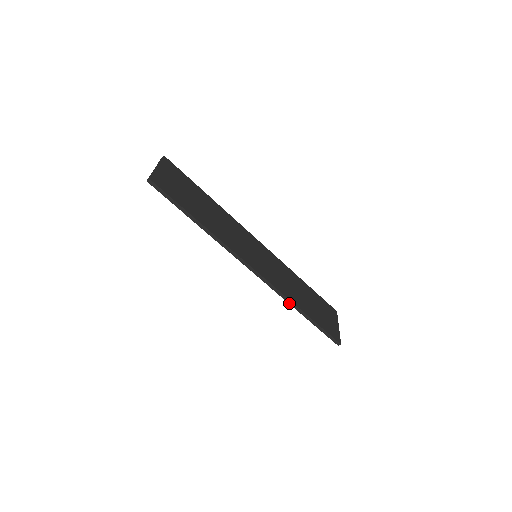
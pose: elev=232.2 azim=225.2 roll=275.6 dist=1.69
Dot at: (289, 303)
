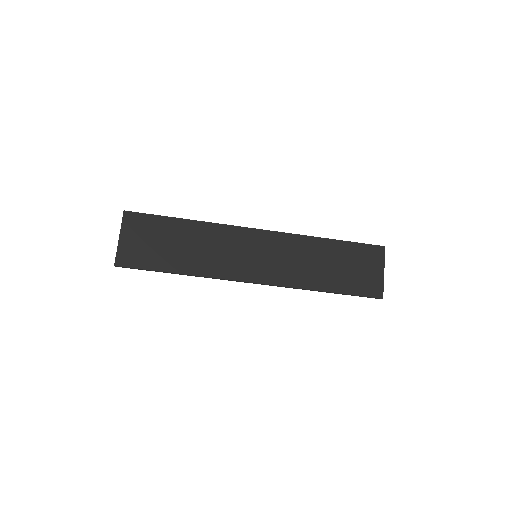
Dot at: occluded
